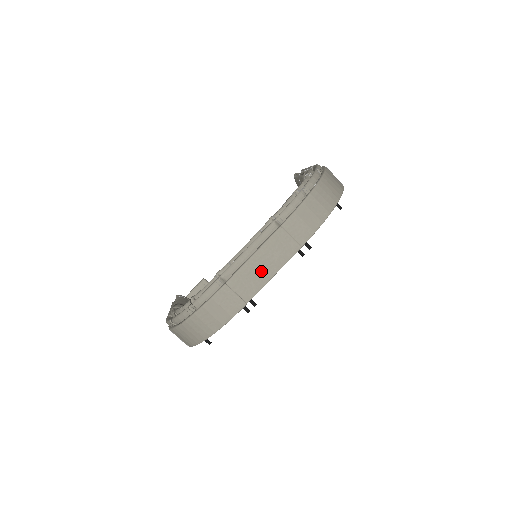
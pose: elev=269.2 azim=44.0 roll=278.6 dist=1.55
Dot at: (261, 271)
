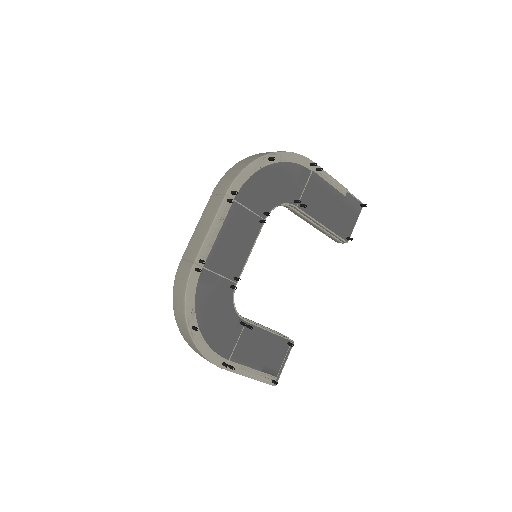
Dot at: (201, 232)
